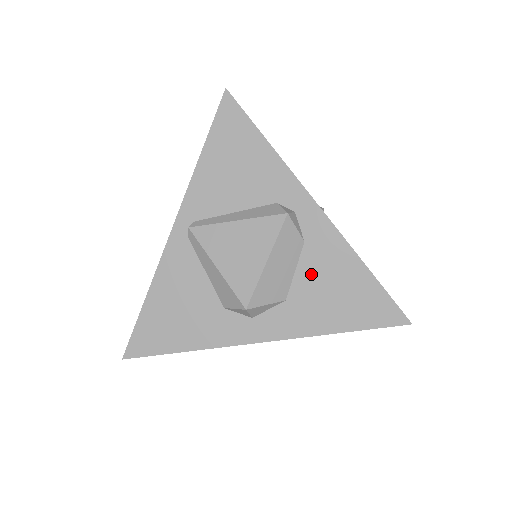
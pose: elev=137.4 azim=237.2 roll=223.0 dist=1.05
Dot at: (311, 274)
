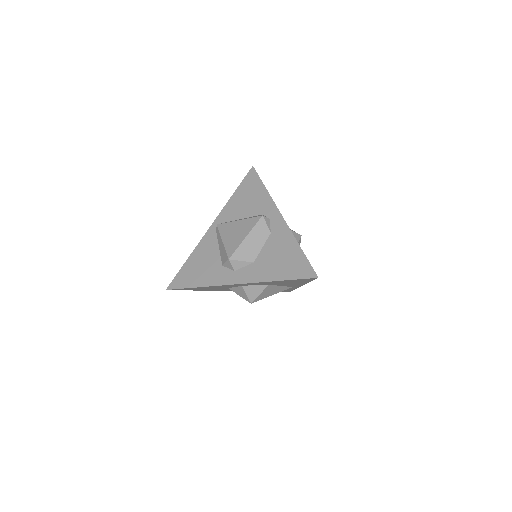
Dot at: (270, 249)
